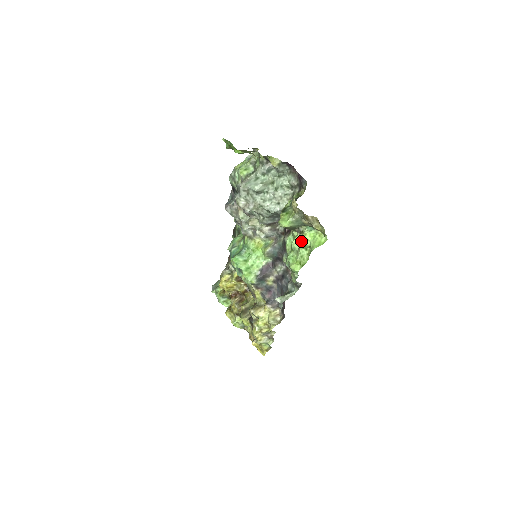
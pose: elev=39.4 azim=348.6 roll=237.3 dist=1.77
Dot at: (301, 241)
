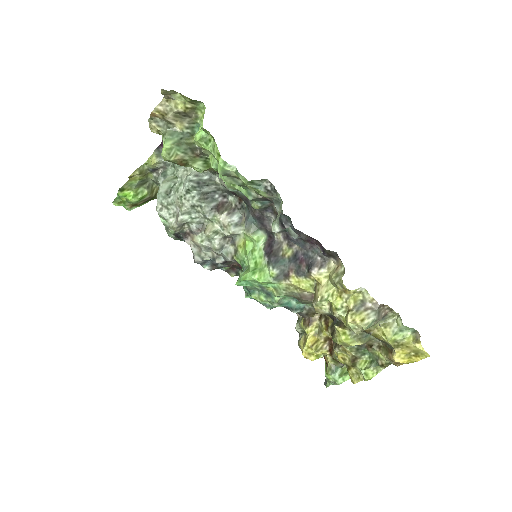
Dot at: (196, 142)
